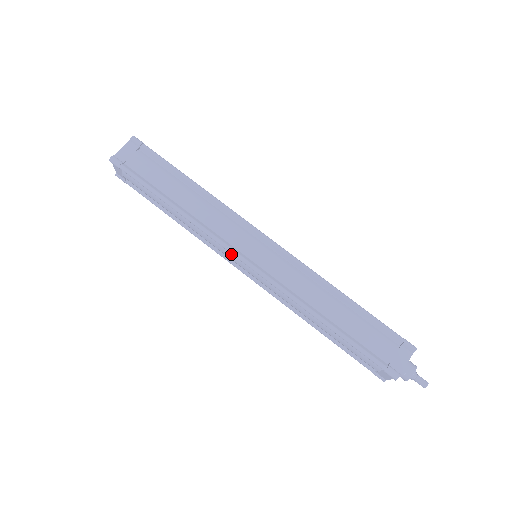
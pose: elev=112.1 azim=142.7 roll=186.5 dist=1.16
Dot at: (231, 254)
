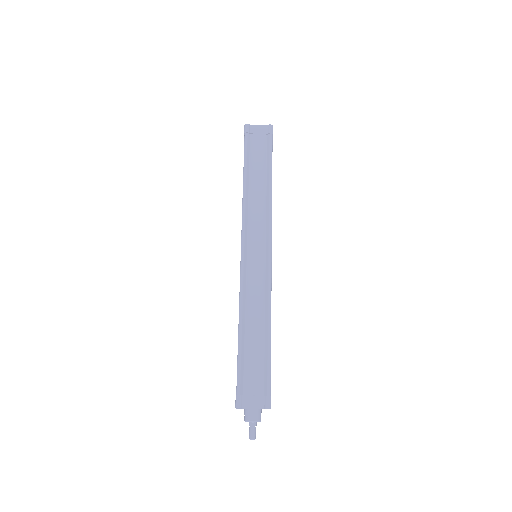
Dot at: occluded
